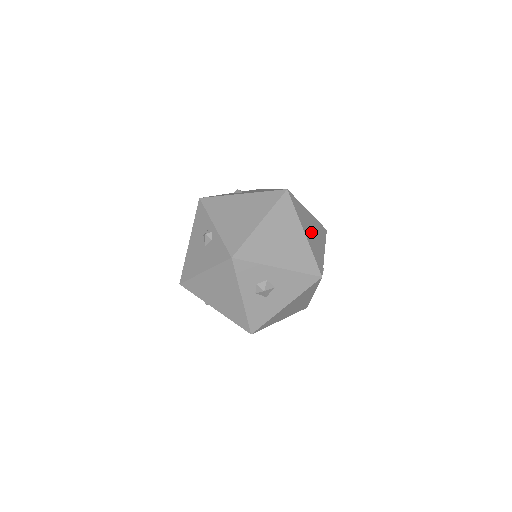
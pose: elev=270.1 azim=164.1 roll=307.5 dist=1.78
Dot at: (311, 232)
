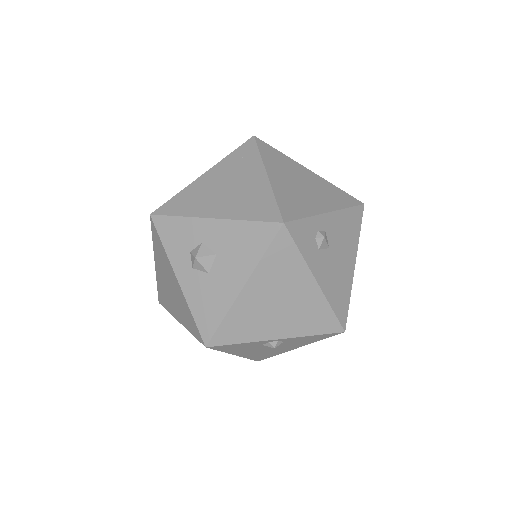
Dot at: (295, 183)
